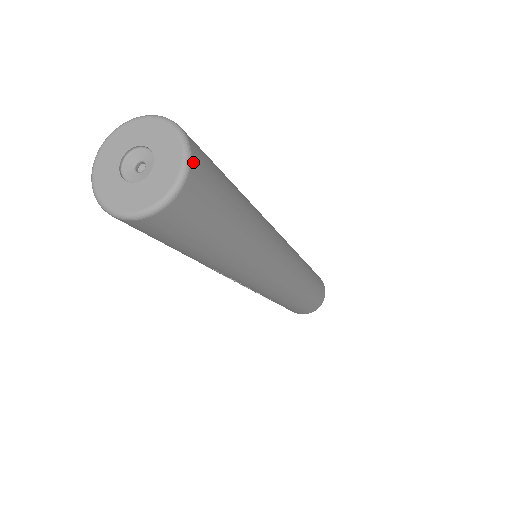
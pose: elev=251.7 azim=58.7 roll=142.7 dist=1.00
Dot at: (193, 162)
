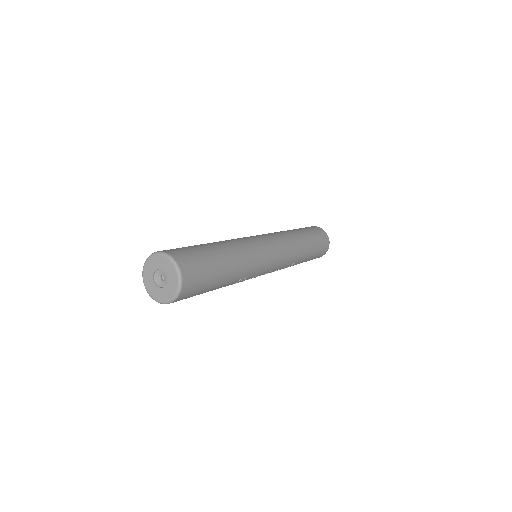
Dot at: (172, 255)
